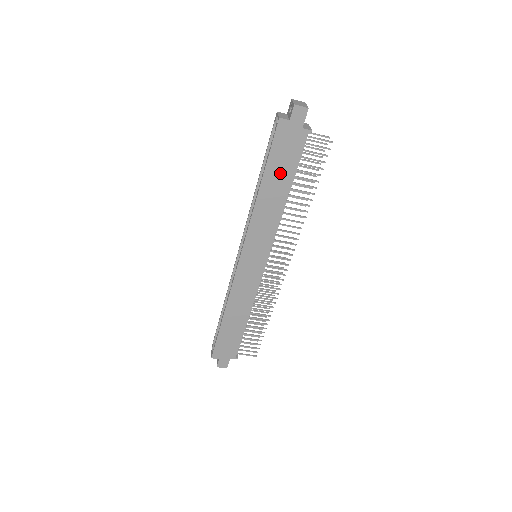
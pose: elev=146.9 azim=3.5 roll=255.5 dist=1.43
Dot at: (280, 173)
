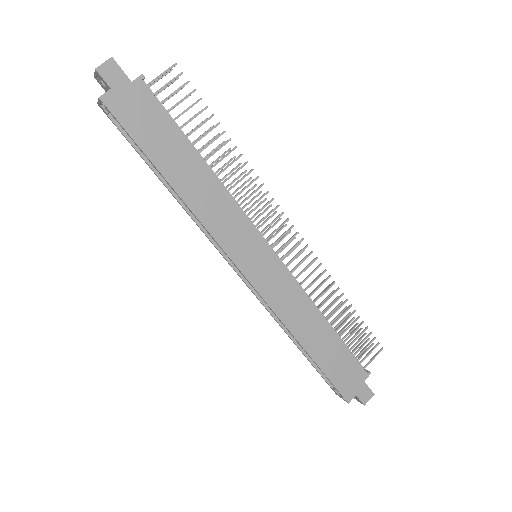
Dot at: (169, 148)
